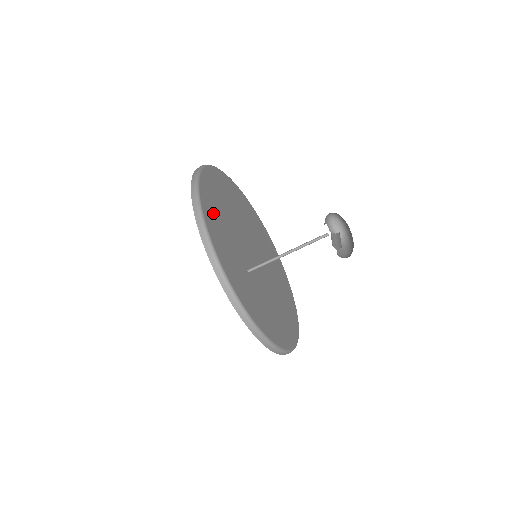
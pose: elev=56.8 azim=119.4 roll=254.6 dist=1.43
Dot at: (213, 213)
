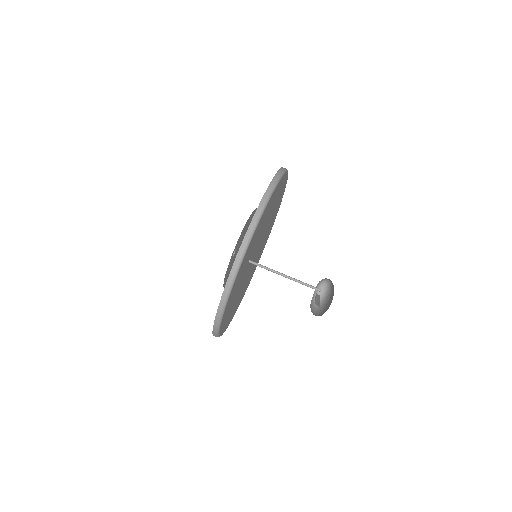
Dot at: (270, 205)
